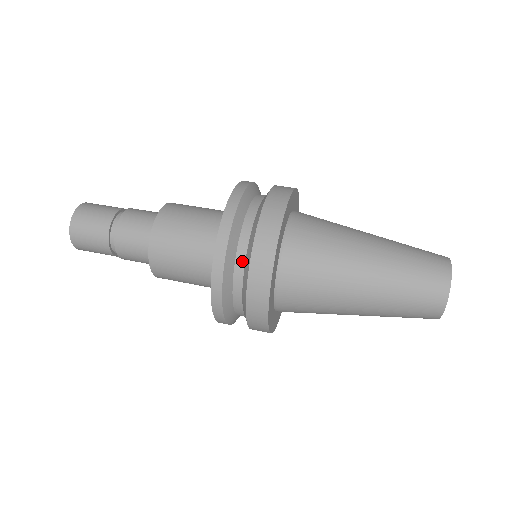
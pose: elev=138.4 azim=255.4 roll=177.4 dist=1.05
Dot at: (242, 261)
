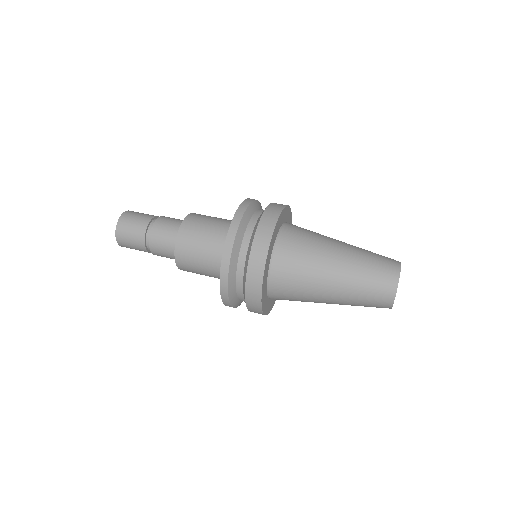
Dot at: (242, 270)
